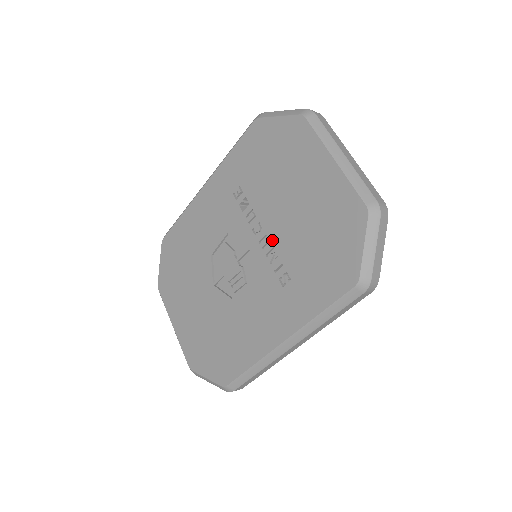
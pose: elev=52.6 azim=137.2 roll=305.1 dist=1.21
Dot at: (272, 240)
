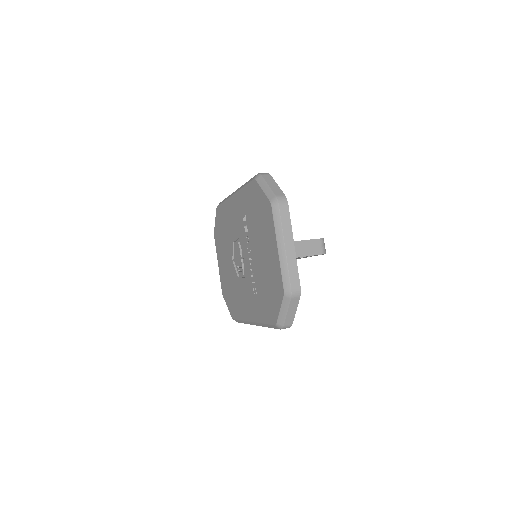
Dot at: (253, 264)
